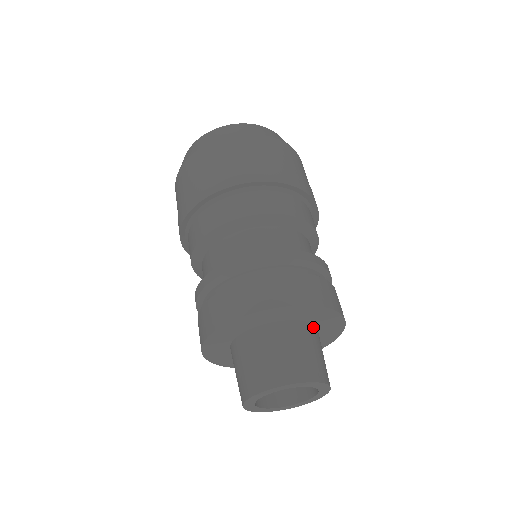
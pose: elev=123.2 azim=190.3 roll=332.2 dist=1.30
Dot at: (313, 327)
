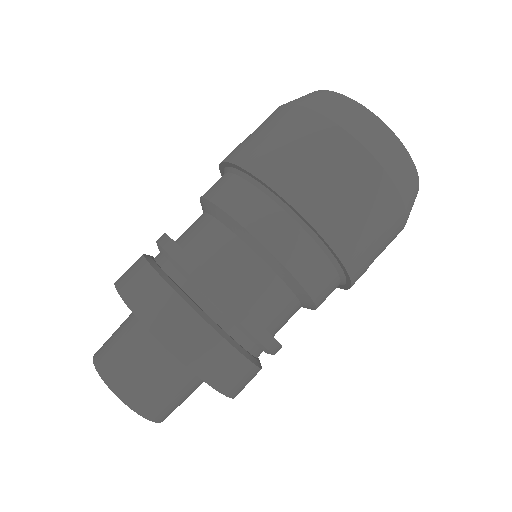
Dot at: occluded
